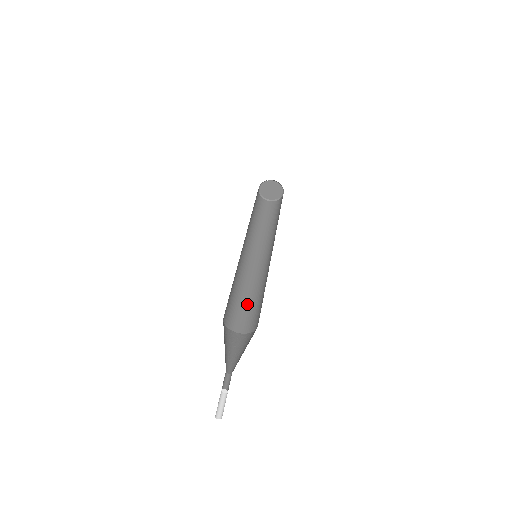
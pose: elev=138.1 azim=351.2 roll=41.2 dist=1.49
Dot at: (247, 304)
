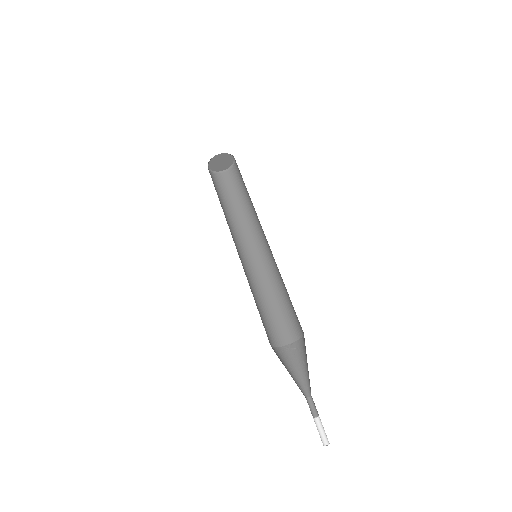
Dot at: (261, 312)
